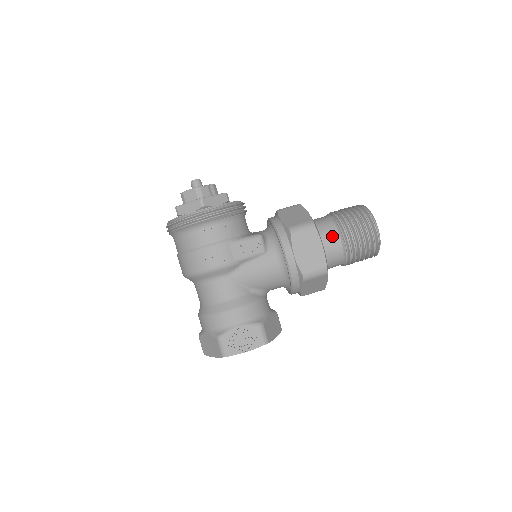
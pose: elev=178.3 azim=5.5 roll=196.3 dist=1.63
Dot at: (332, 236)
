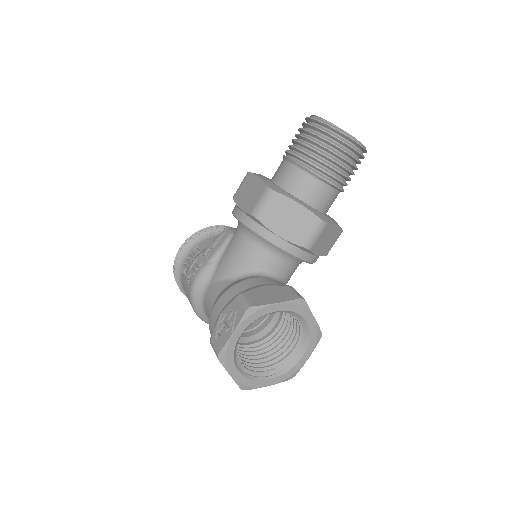
Dot at: (280, 167)
